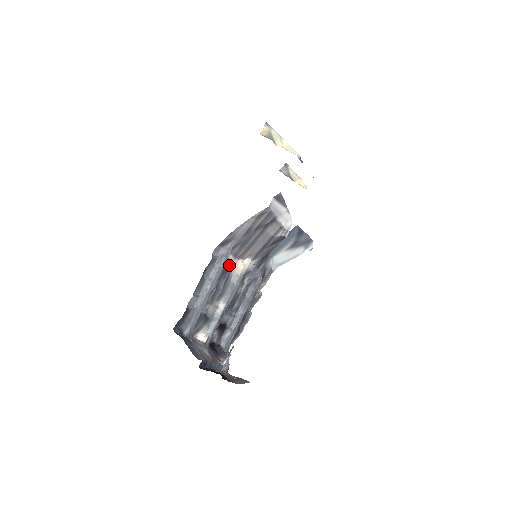
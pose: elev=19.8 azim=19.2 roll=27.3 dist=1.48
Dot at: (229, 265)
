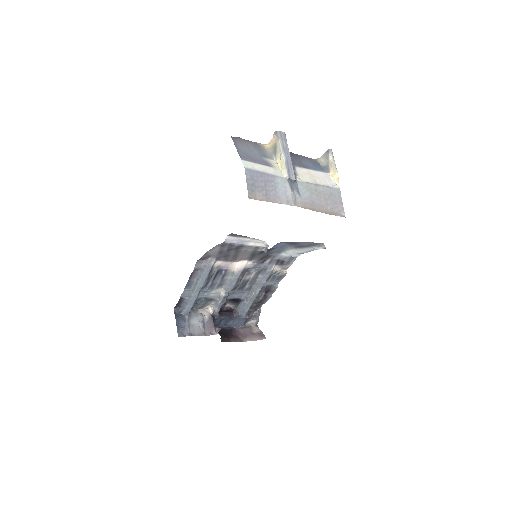
Dot at: (223, 266)
